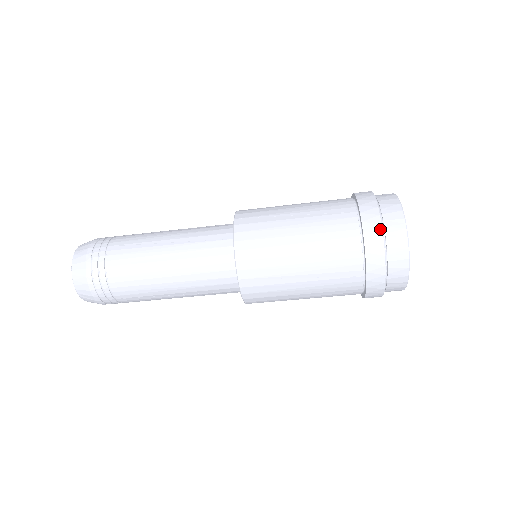
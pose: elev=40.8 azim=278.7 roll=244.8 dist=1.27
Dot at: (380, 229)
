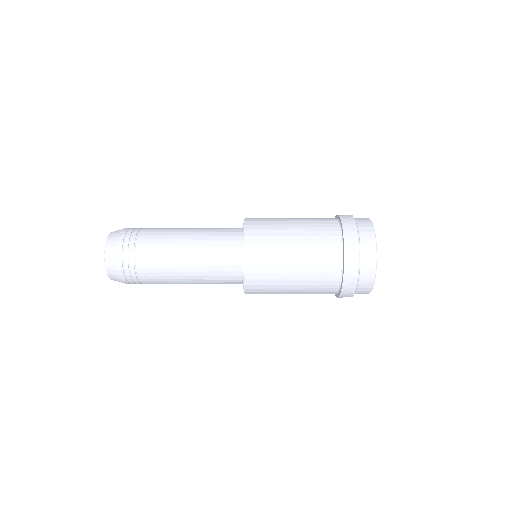
Dot at: occluded
